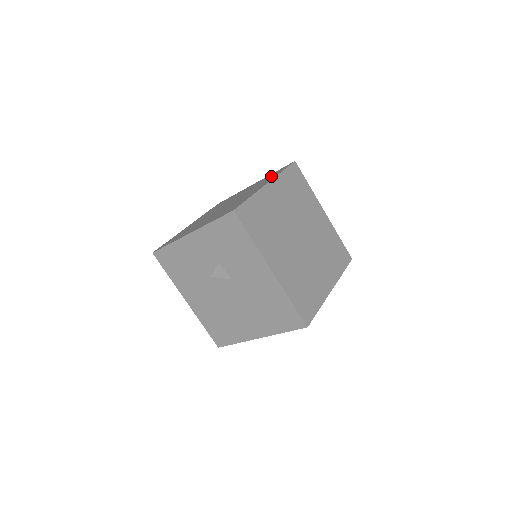
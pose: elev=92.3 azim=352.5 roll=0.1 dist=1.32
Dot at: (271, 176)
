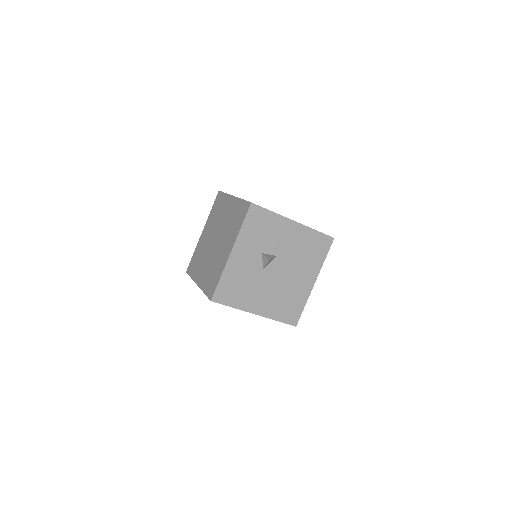
Dot at: (219, 205)
